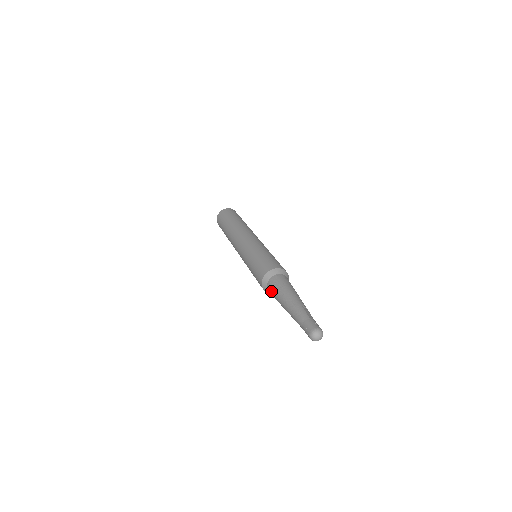
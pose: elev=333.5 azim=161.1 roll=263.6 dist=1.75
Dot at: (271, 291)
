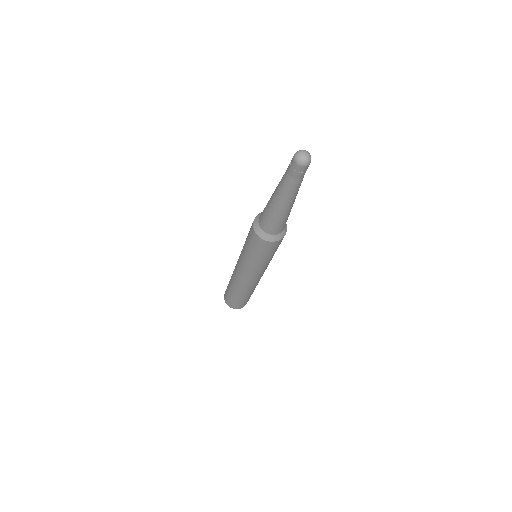
Dot at: (262, 217)
